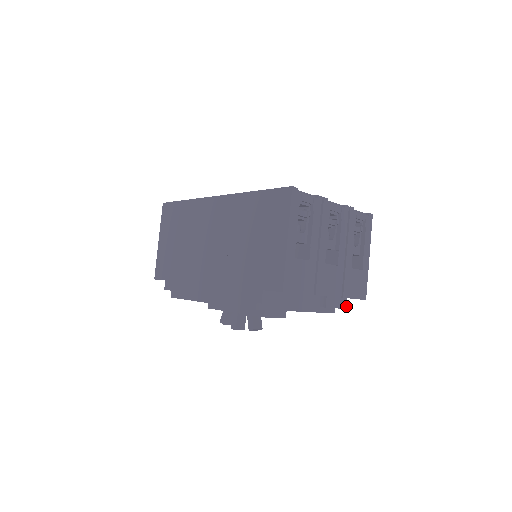
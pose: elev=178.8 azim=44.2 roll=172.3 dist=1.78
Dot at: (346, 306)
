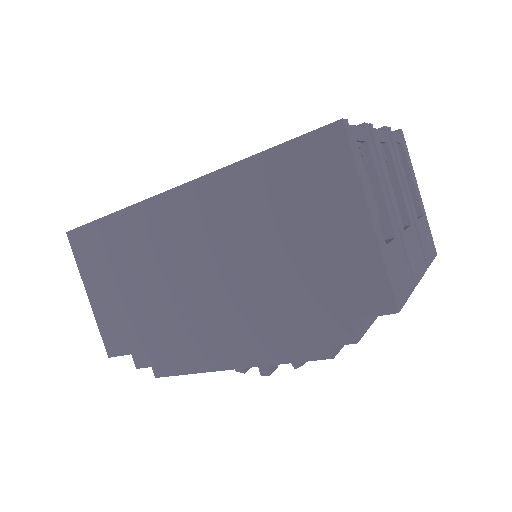
Dot at: occluded
